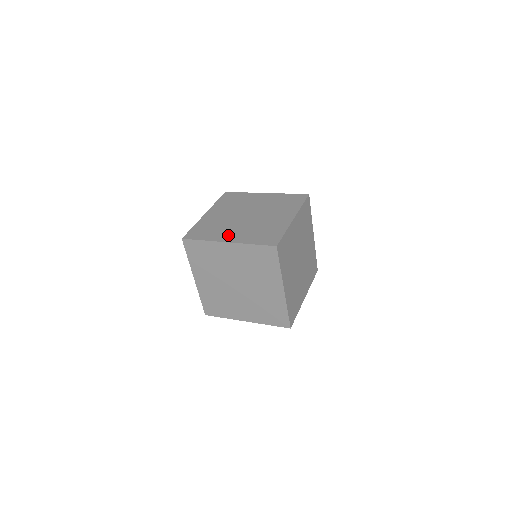
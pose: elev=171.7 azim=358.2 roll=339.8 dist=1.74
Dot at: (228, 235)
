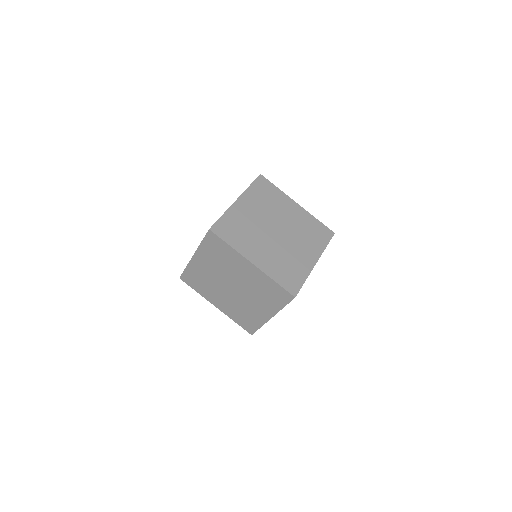
Dot at: (255, 253)
